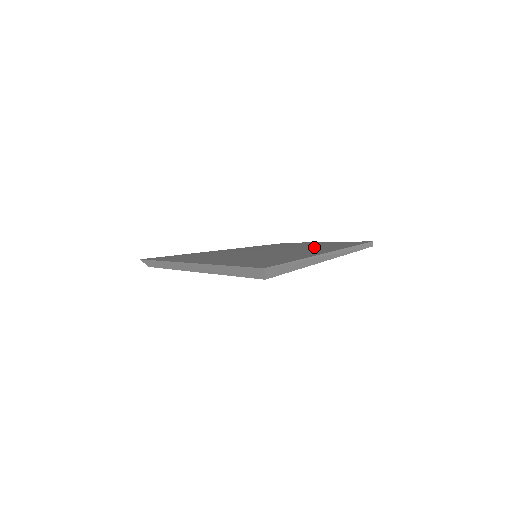
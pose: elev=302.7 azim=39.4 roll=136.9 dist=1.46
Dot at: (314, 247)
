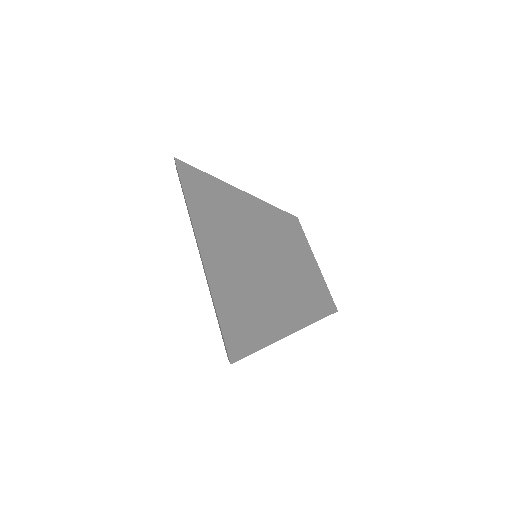
Dot at: (298, 288)
